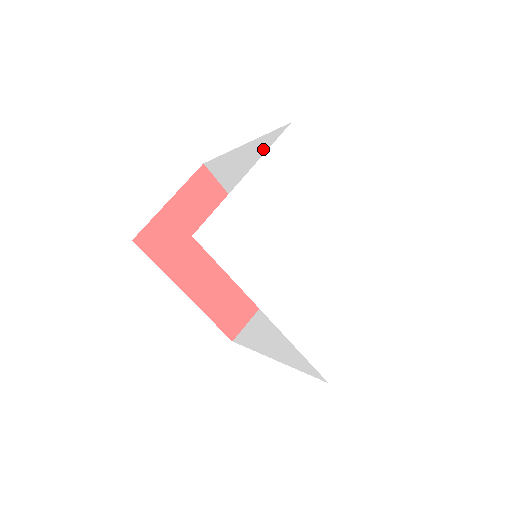
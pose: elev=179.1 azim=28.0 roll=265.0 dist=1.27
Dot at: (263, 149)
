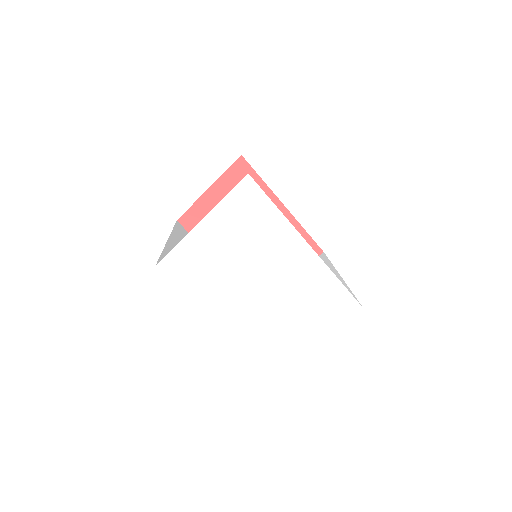
Dot at: occluded
